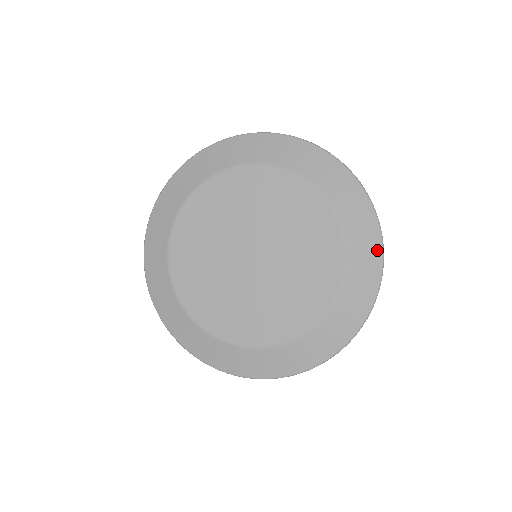
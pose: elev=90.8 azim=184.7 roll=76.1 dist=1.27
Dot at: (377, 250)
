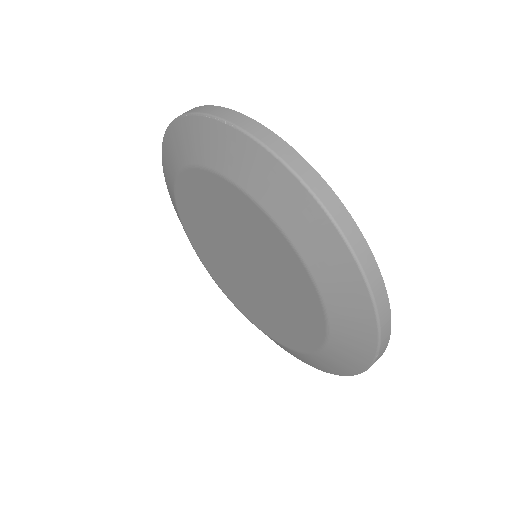
Dot at: (338, 246)
